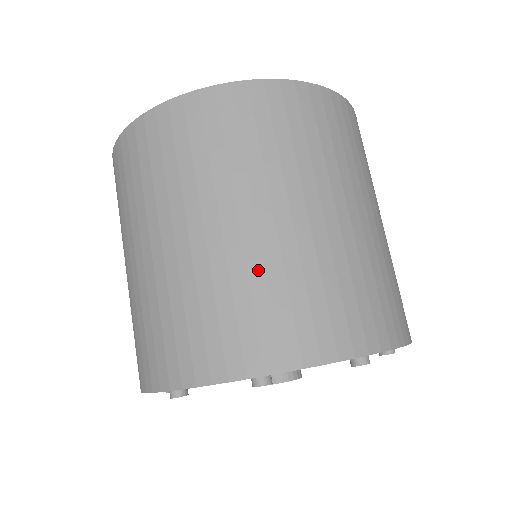
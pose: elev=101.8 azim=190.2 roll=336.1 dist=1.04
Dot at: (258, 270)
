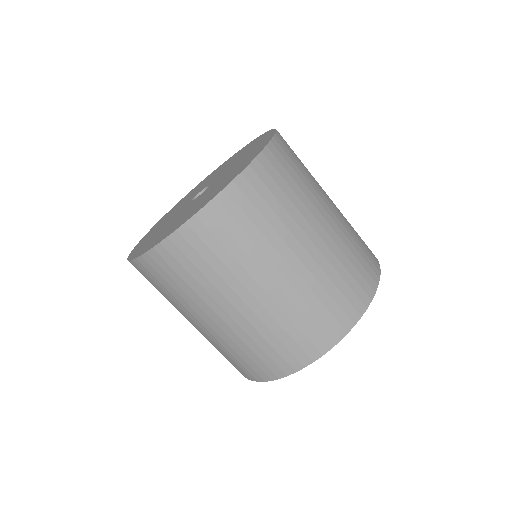
Dot at: (246, 338)
